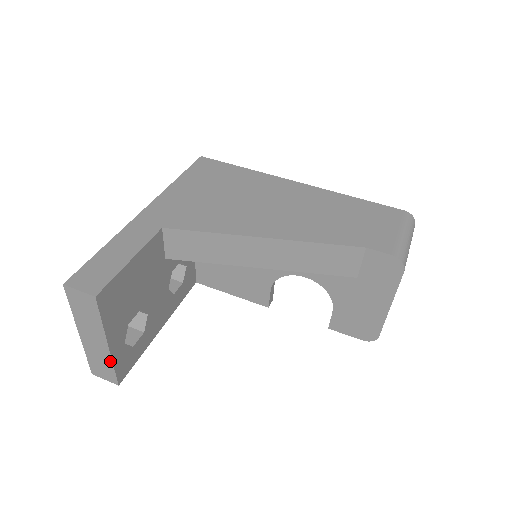
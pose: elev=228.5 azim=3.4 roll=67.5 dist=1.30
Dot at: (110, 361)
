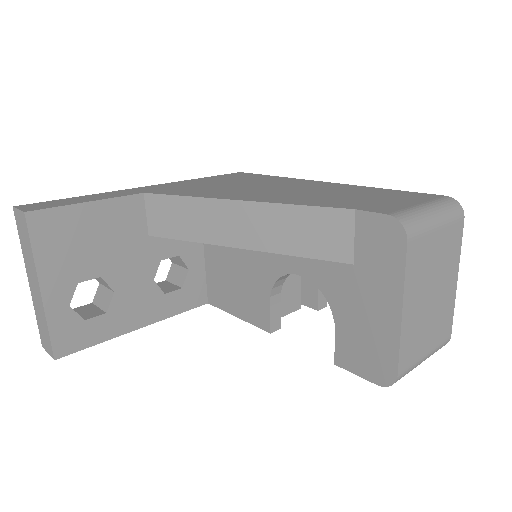
Dot at: (45, 317)
